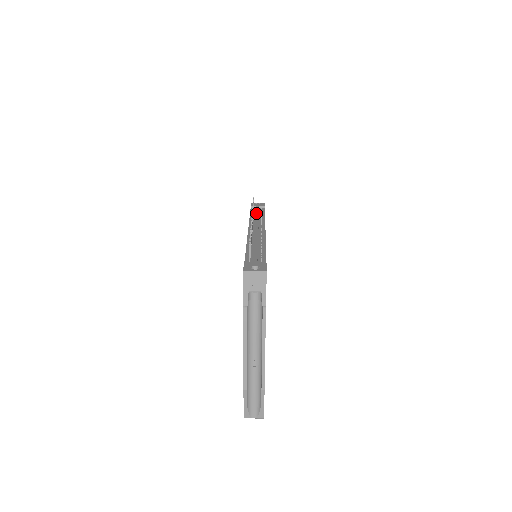
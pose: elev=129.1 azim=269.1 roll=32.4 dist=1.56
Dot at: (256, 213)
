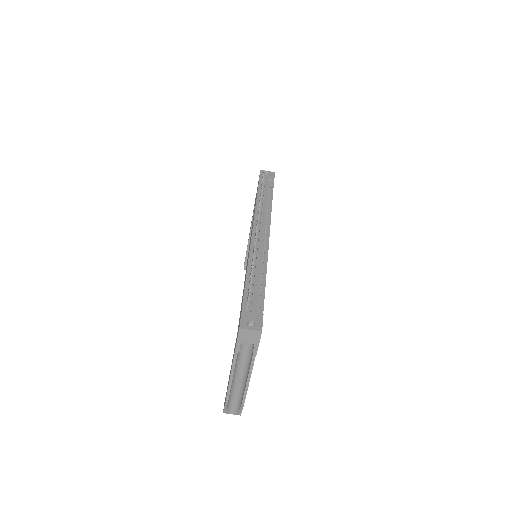
Dot at: (263, 197)
